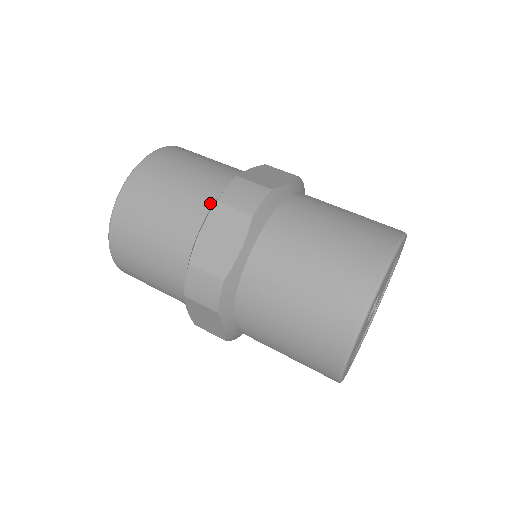
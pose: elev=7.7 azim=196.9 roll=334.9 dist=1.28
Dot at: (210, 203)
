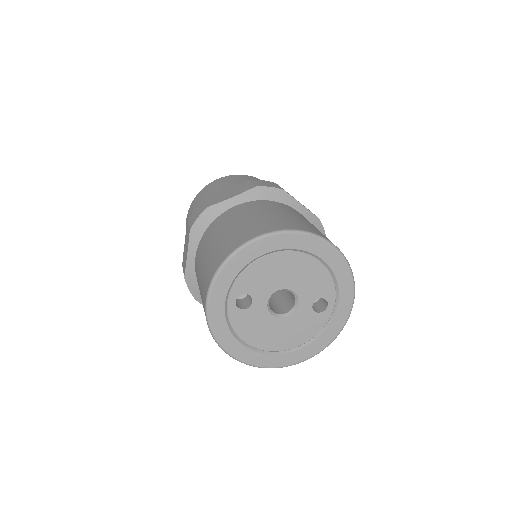
Dot at: occluded
